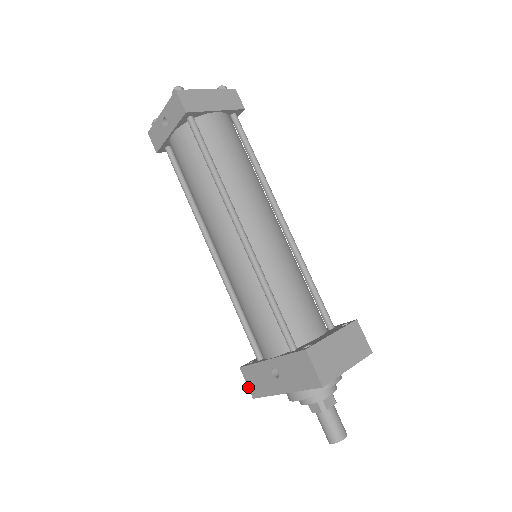
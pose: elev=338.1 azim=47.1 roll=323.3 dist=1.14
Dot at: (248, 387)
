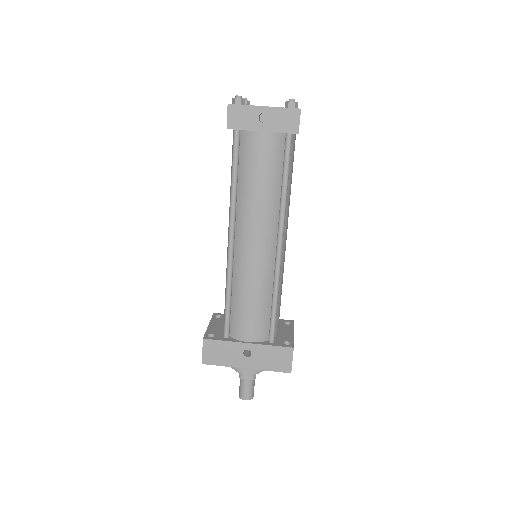
Dot at: (203, 355)
